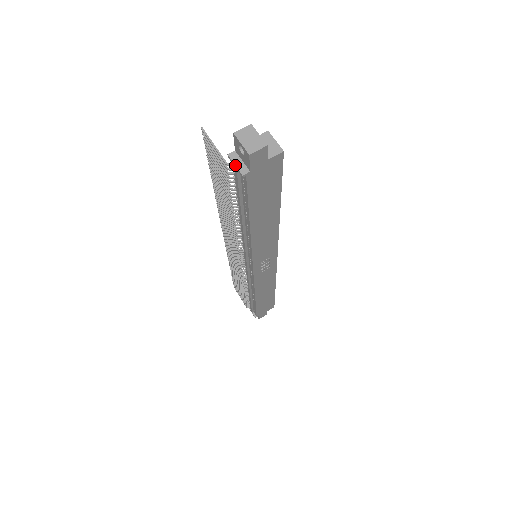
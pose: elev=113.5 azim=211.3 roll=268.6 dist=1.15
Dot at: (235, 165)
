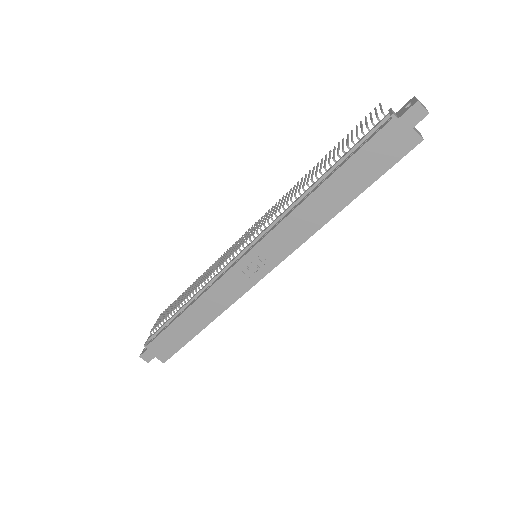
Dot at: (392, 110)
